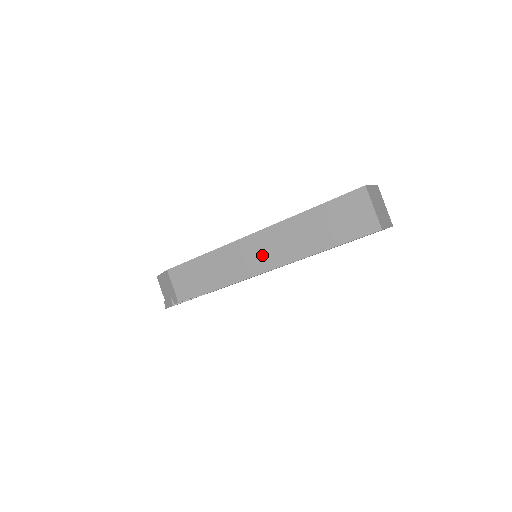
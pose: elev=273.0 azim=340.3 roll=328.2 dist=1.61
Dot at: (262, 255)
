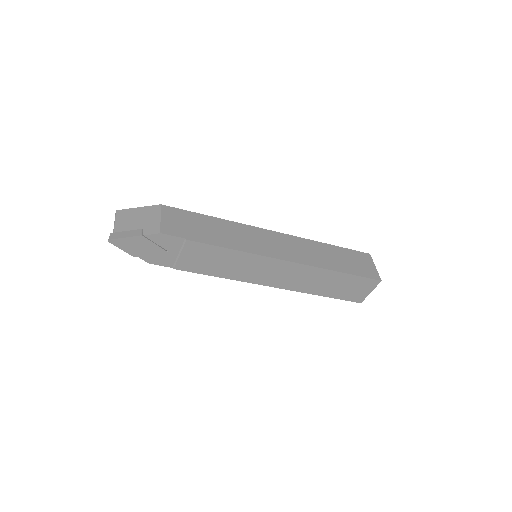
Dot at: (282, 248)
